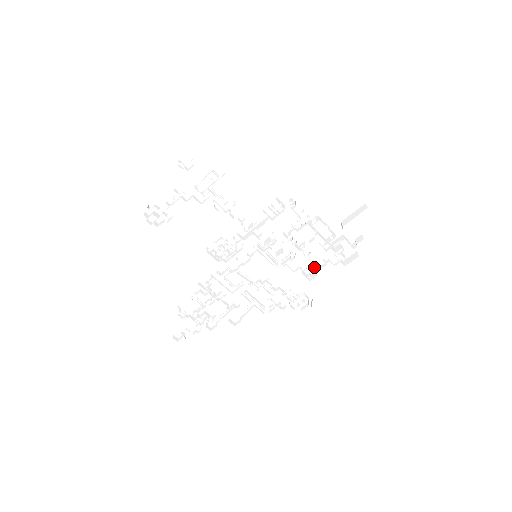
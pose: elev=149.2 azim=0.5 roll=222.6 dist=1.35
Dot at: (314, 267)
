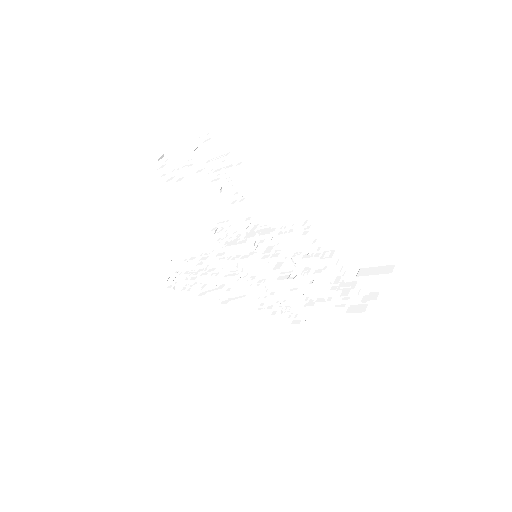
Dot at: (314, 295)
